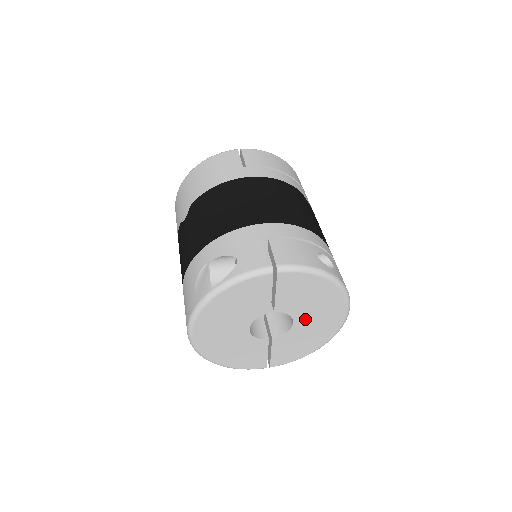
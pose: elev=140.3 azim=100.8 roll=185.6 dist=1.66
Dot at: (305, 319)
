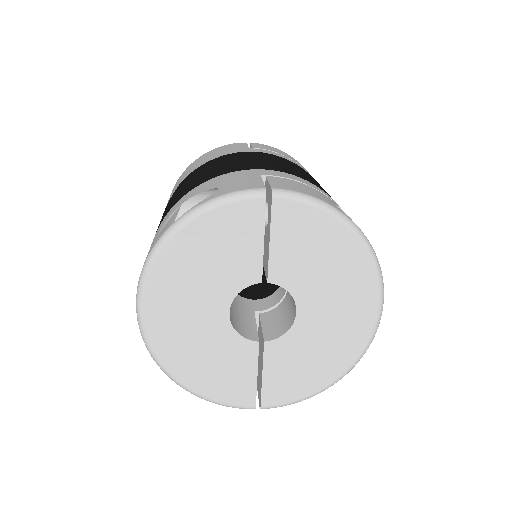
Dot at: (315, 308)
